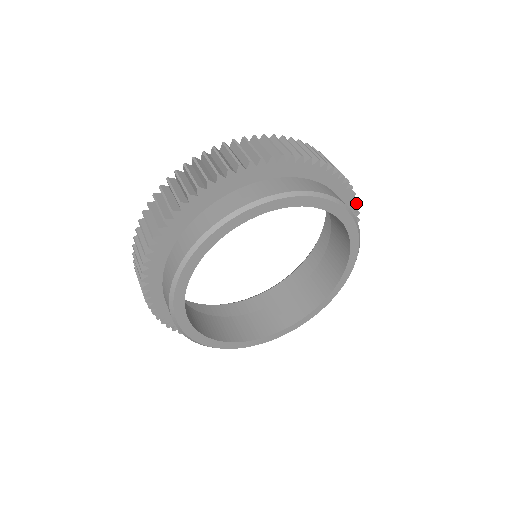
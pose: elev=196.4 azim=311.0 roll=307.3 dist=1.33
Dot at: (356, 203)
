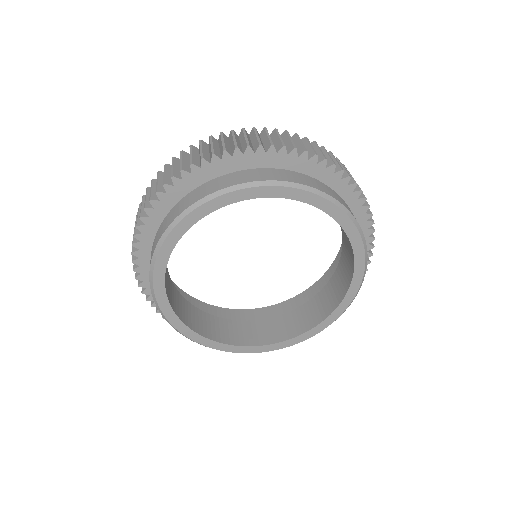
Dot at: (372, 219)
